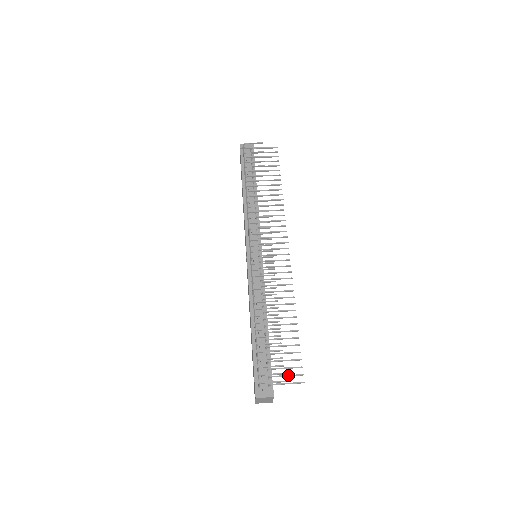
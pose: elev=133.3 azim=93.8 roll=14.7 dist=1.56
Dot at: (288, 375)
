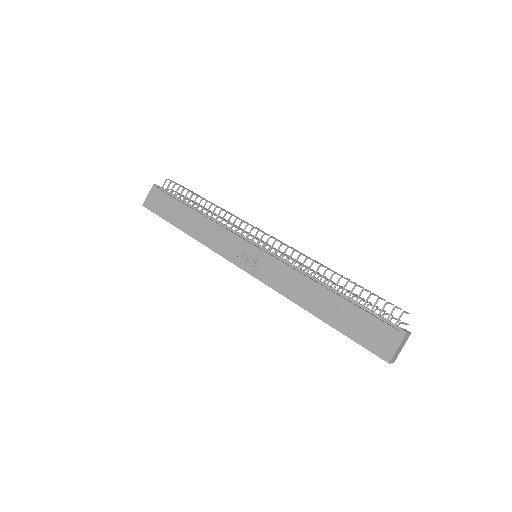
Dot at: occluded
